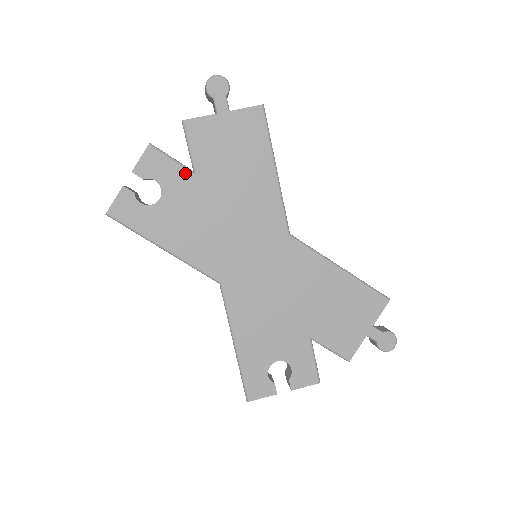
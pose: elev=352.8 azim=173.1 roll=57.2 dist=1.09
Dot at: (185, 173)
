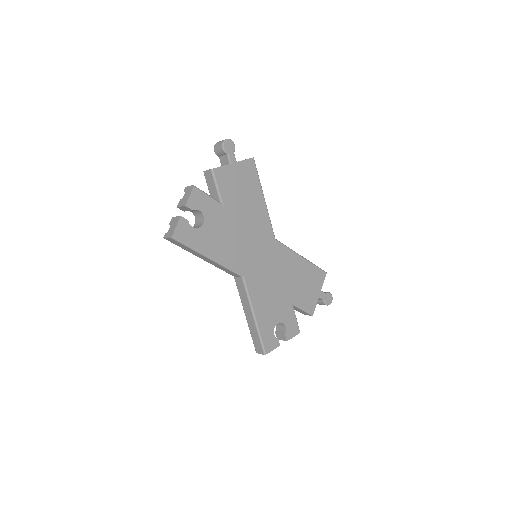
Dot at: (216, 204)
